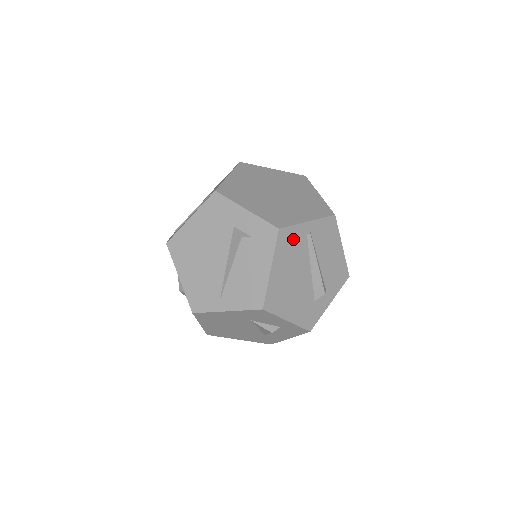
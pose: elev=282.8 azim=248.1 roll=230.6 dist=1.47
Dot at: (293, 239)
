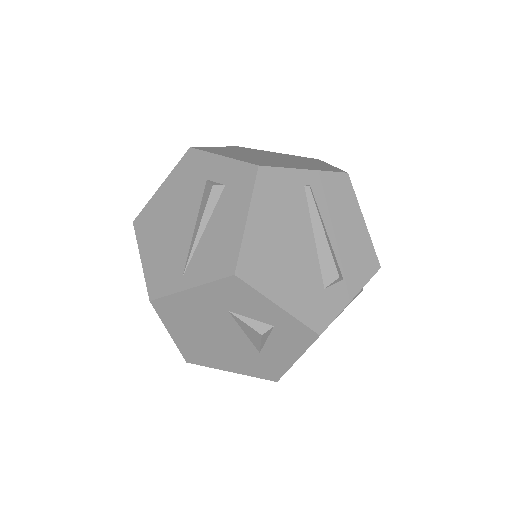
Dot at: (282, 186)
